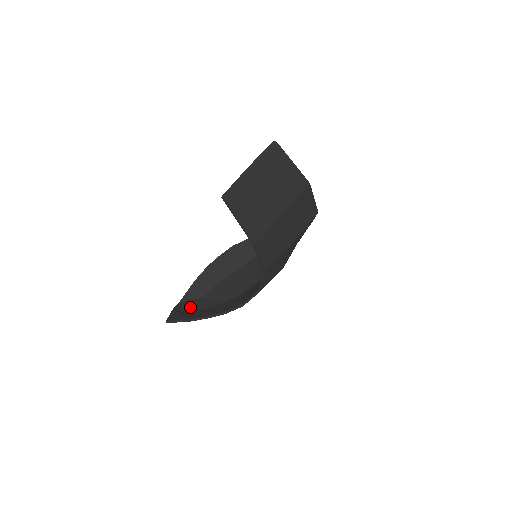
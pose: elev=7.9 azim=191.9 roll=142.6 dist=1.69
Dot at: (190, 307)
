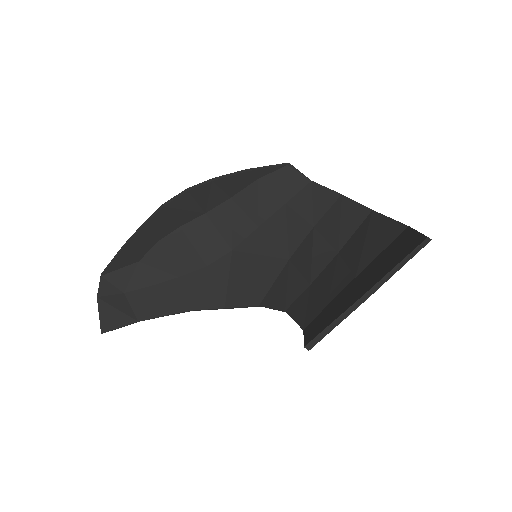
Dot at: (122, 284)
